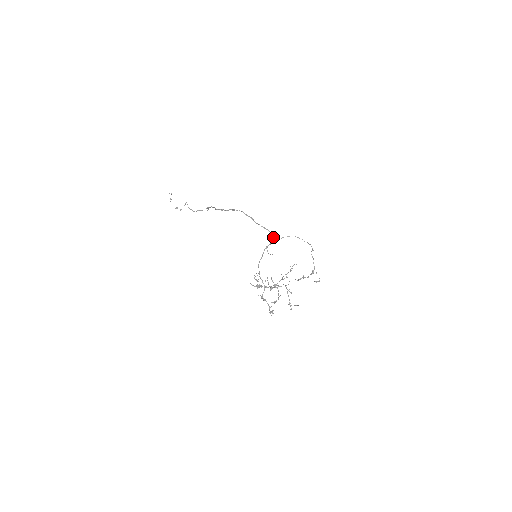
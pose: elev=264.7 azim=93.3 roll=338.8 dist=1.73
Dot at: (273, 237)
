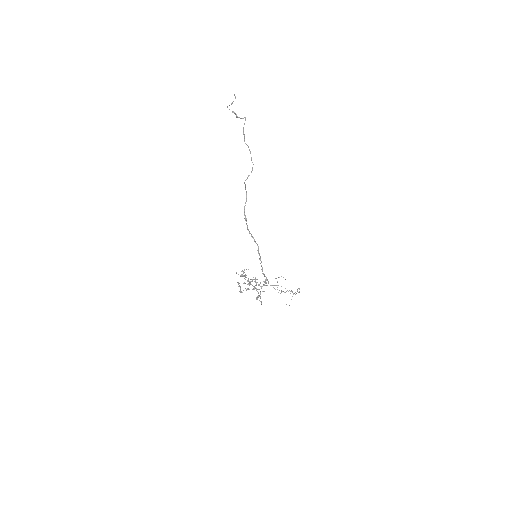
Dot at: occluded
